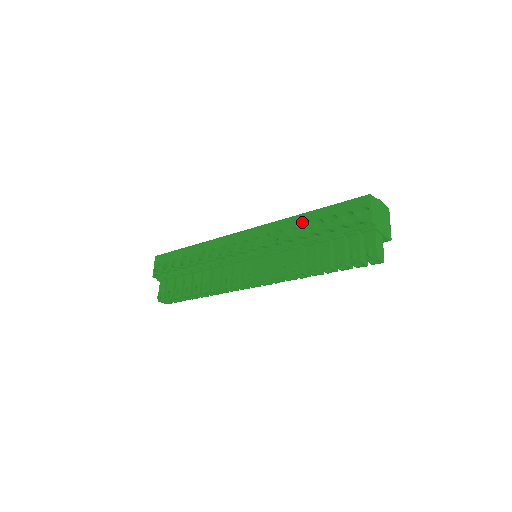
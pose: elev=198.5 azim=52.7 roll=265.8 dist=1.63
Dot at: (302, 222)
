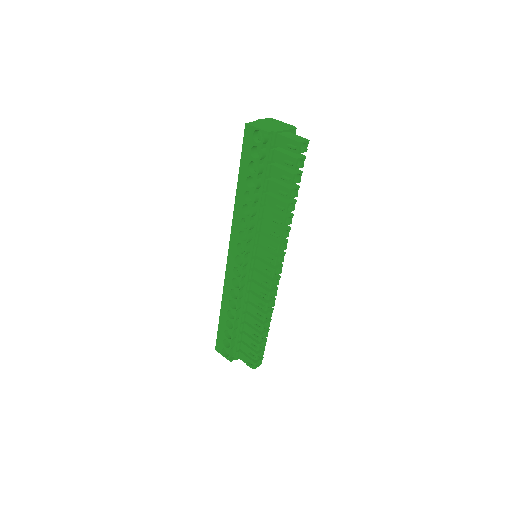
Dot at: (242, 196)
